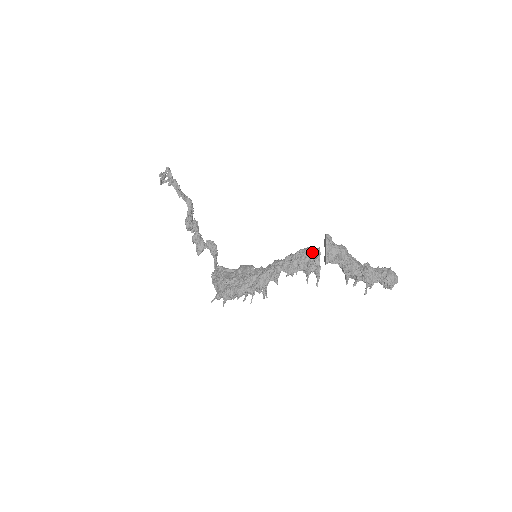
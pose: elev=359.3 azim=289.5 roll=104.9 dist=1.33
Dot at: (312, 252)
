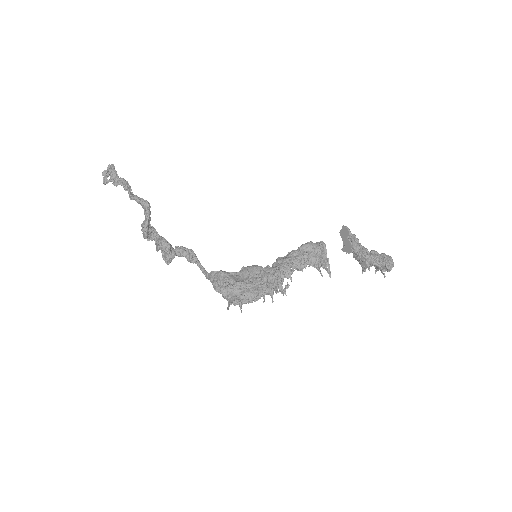
Dot at: (317, 246)
